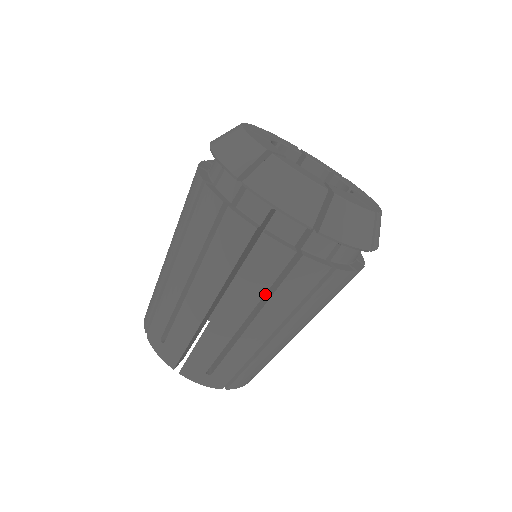
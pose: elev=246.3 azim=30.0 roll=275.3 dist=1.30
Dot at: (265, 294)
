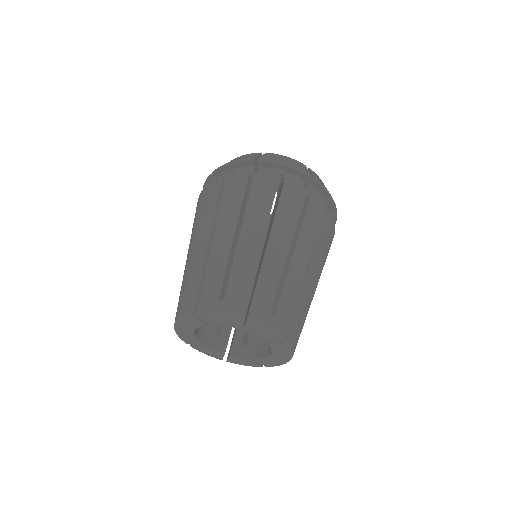
Dot at: occluded
